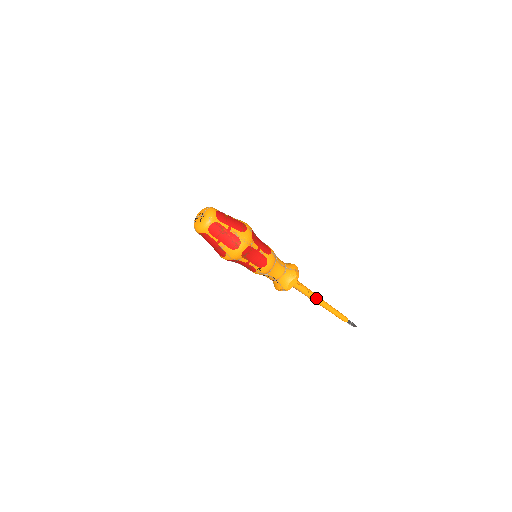
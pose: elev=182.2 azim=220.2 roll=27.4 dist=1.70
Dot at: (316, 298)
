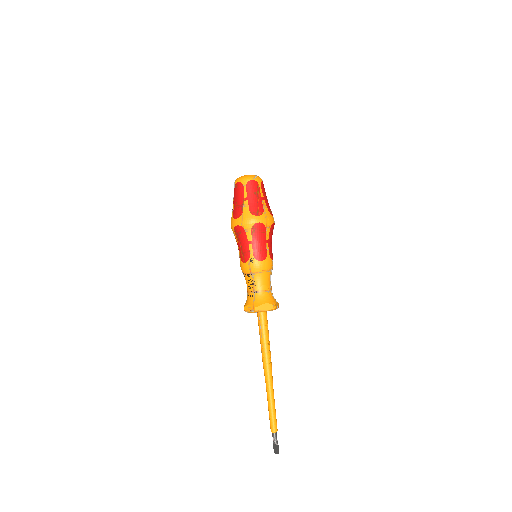
Dot at: (269, 361)
